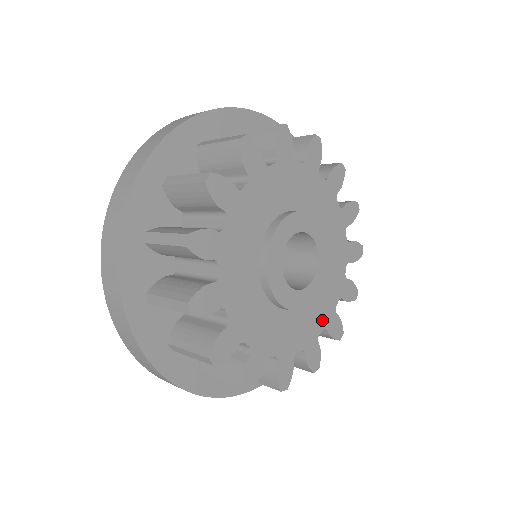
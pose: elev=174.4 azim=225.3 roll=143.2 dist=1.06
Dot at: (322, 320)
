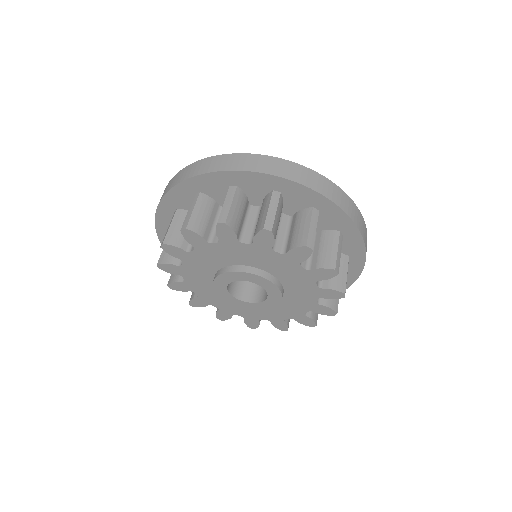
Dot at: (268, 317)
